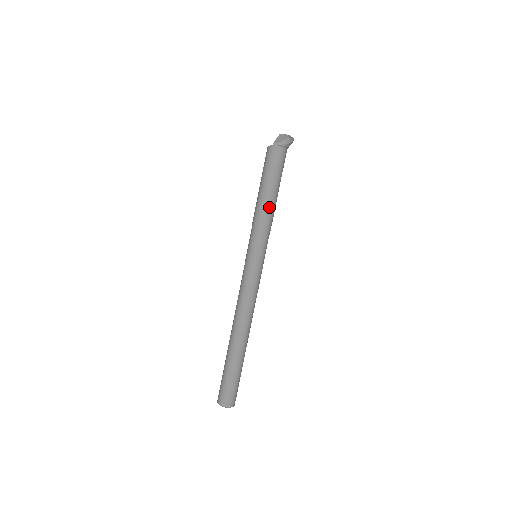
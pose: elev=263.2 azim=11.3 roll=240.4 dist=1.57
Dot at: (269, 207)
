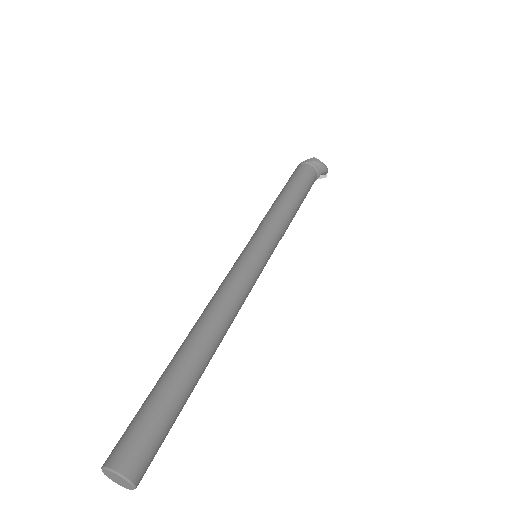
Dot at: (280, 203)
